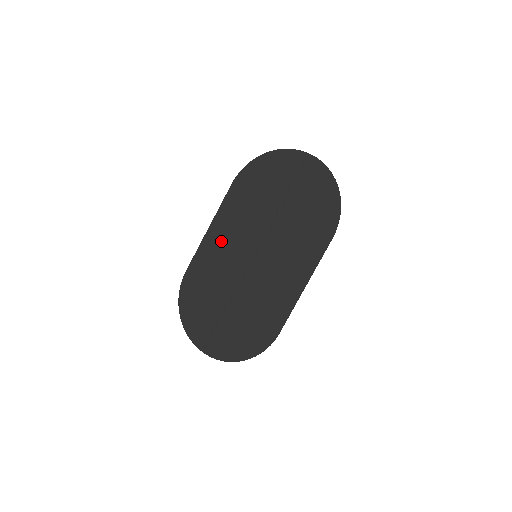
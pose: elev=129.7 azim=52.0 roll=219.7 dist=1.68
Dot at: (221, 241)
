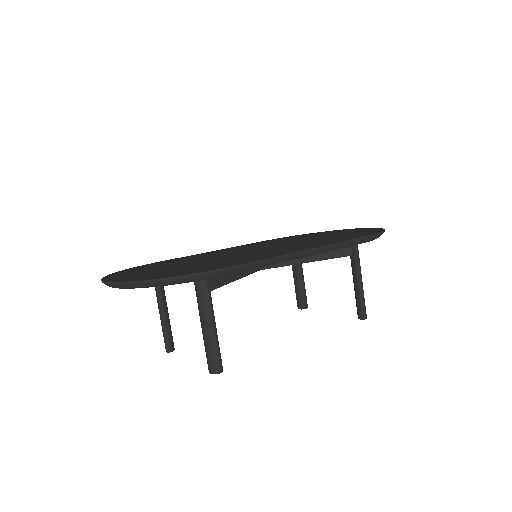
Dot at: (223, 251)
